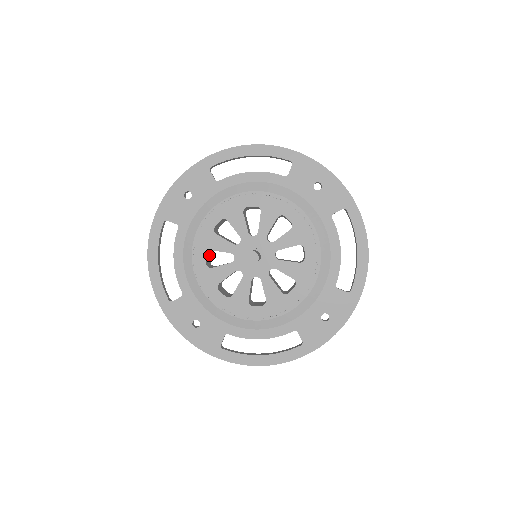
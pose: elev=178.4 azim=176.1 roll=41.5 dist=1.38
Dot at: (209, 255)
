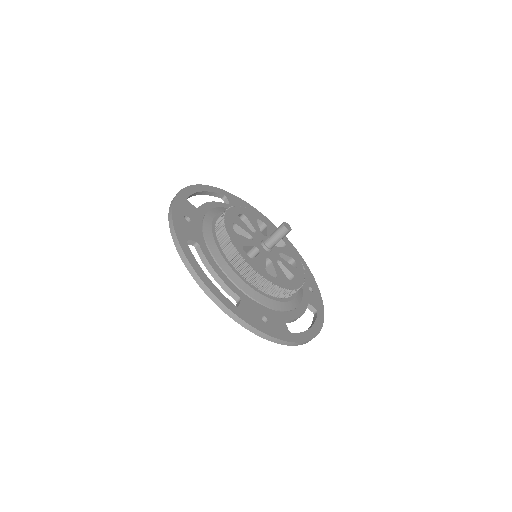
Dot at: occluded
